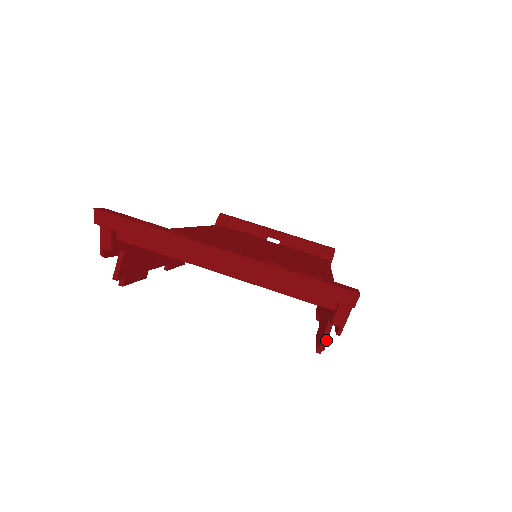
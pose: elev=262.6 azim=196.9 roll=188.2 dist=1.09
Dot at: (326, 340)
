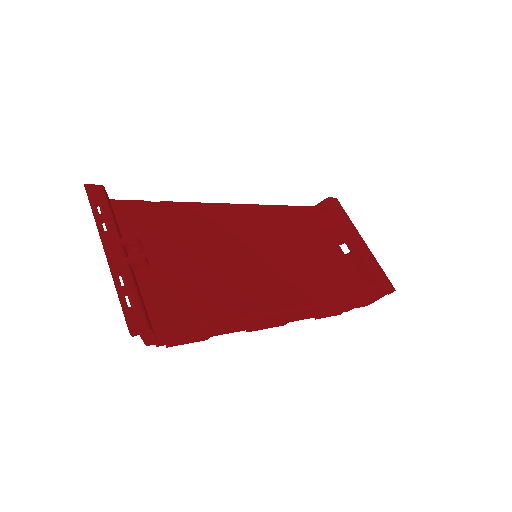
Dot at: occluded
